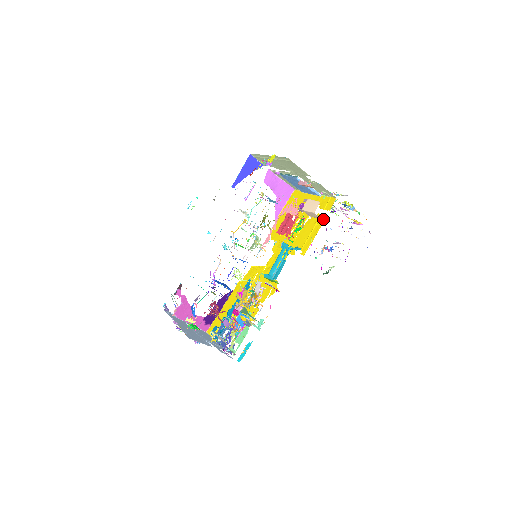
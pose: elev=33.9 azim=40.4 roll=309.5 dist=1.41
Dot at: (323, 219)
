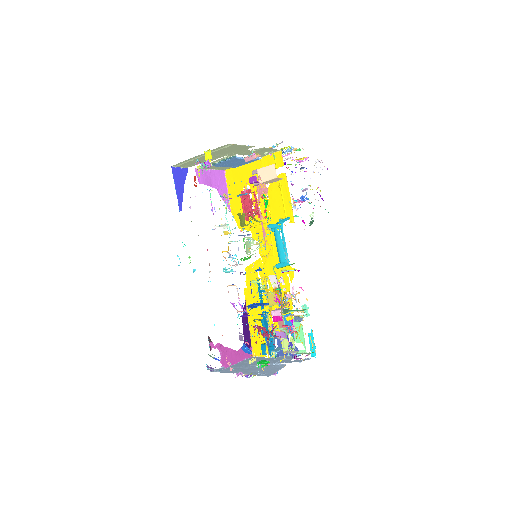
Dot at: (286, 178)
